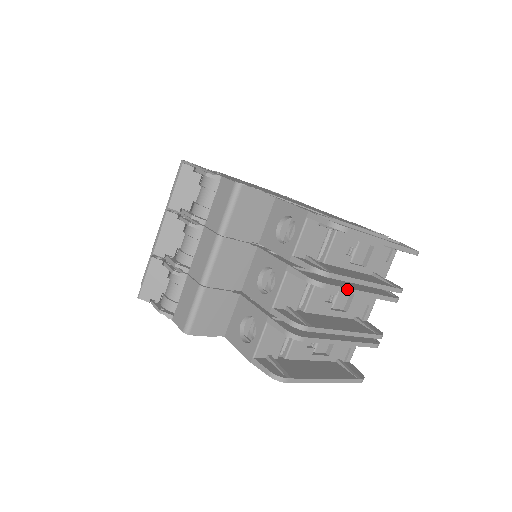
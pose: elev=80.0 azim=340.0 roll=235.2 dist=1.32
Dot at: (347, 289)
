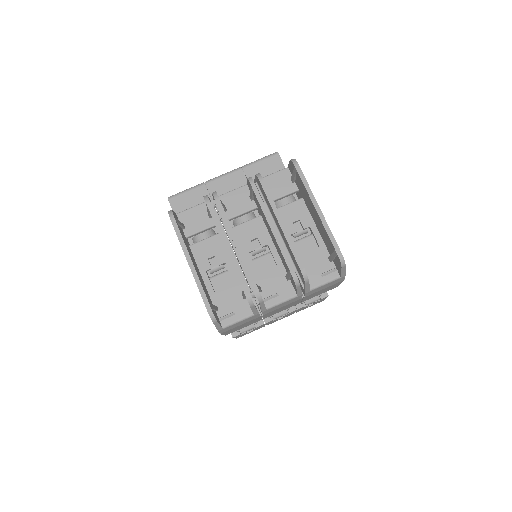
Dot at: (265, 207)
